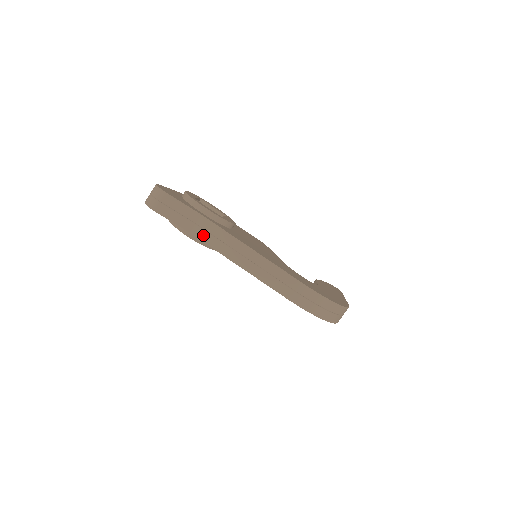
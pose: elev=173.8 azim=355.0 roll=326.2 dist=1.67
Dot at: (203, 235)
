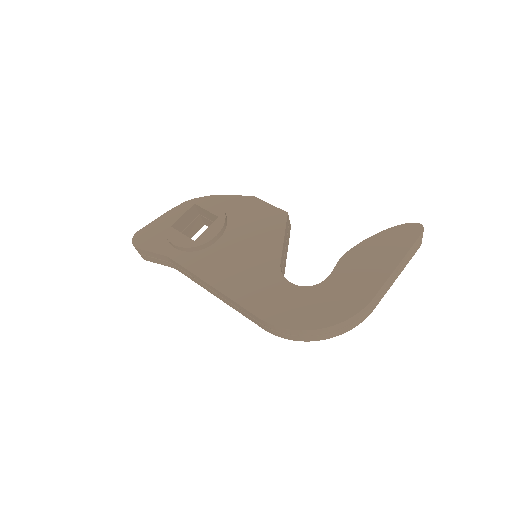
Dot at: (182, 272)
